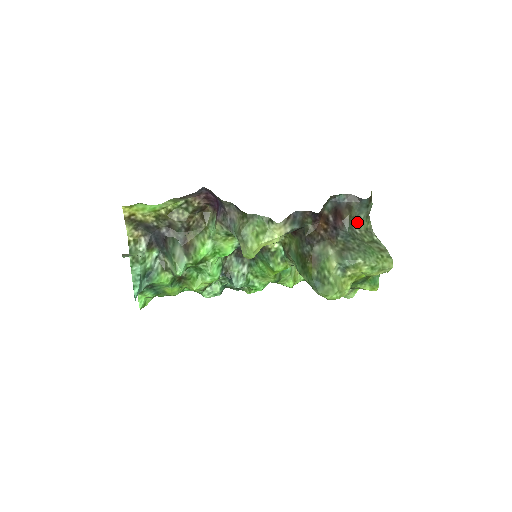
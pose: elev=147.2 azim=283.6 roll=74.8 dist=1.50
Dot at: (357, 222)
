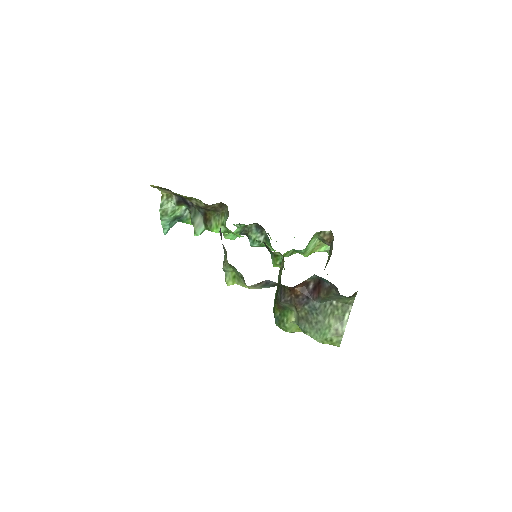
Dot at: (336, 298)
